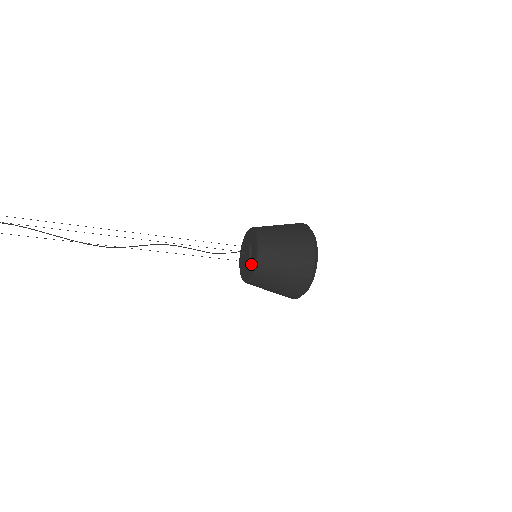
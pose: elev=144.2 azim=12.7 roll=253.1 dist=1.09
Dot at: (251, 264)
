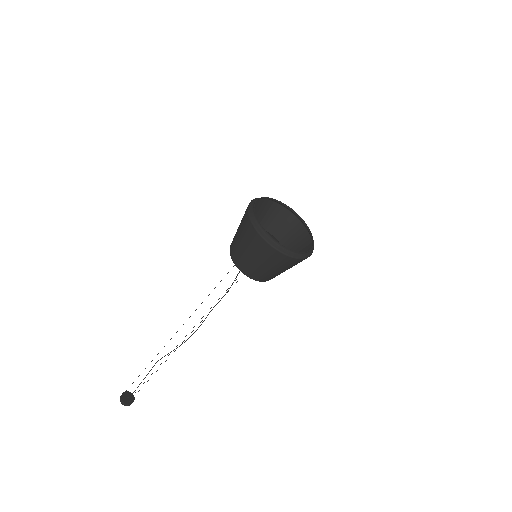
Dot at: occluded
